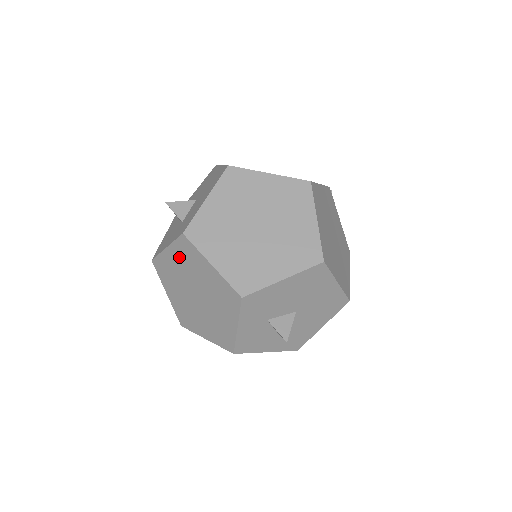
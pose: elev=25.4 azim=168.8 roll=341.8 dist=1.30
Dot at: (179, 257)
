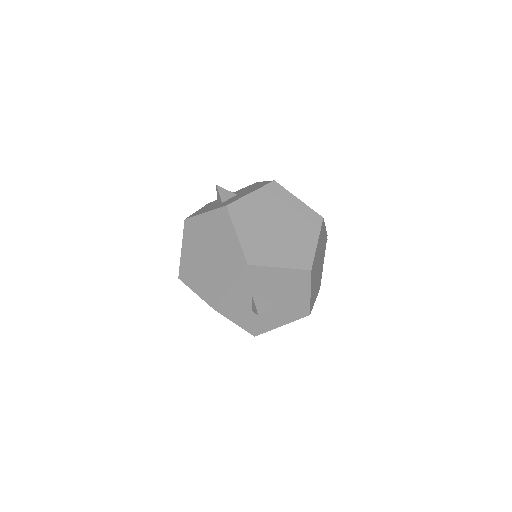
Dot at: (212, 222)
